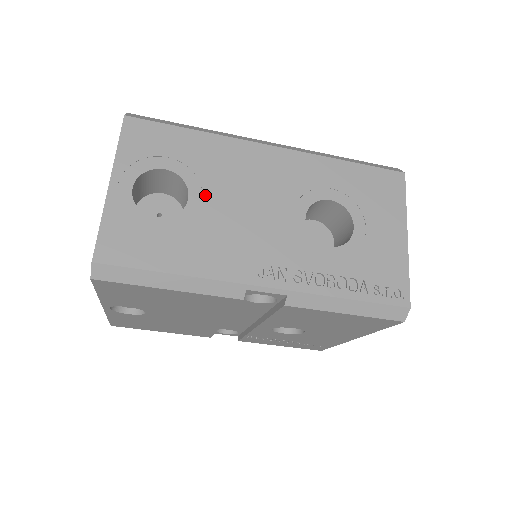
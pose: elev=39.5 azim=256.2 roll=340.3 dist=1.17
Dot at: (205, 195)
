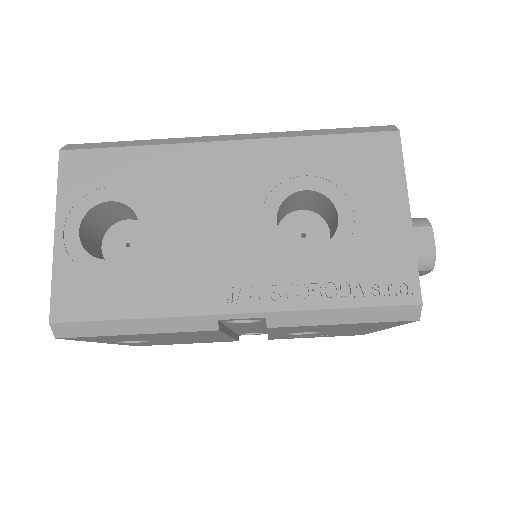
Dot at: (157, 220)
